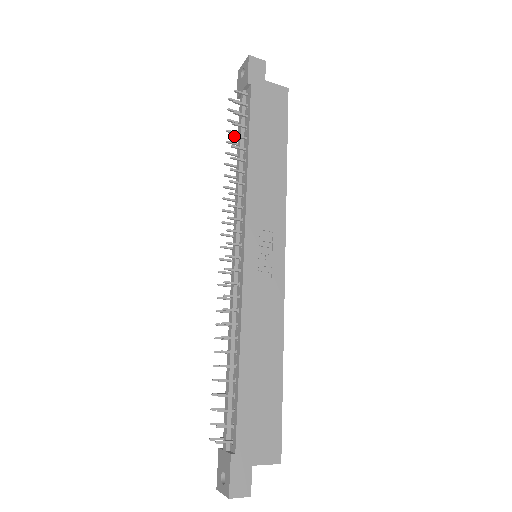
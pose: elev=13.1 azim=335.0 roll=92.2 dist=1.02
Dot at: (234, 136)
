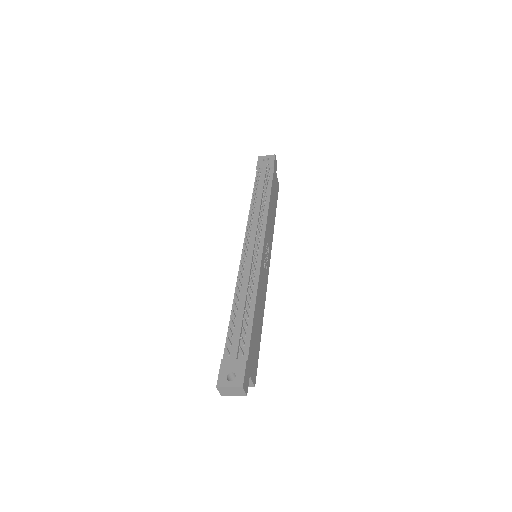
Dot at: (265, 185)
